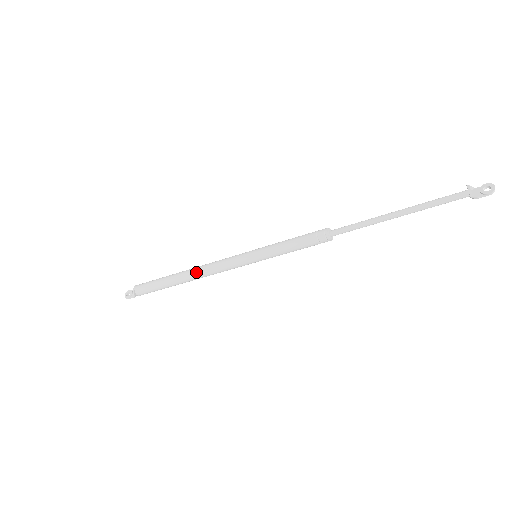
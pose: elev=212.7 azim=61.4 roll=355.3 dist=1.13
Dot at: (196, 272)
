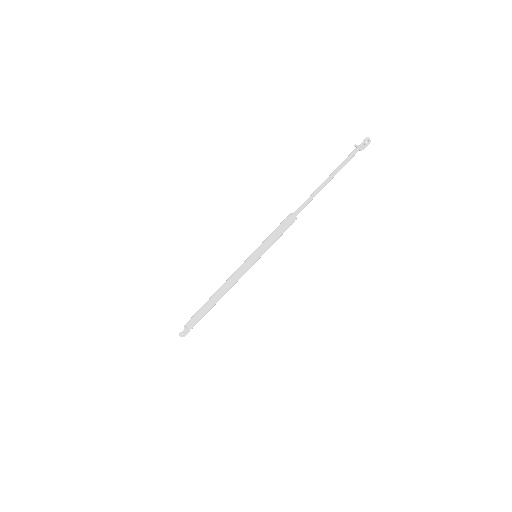
Dot at: (222, 285)
